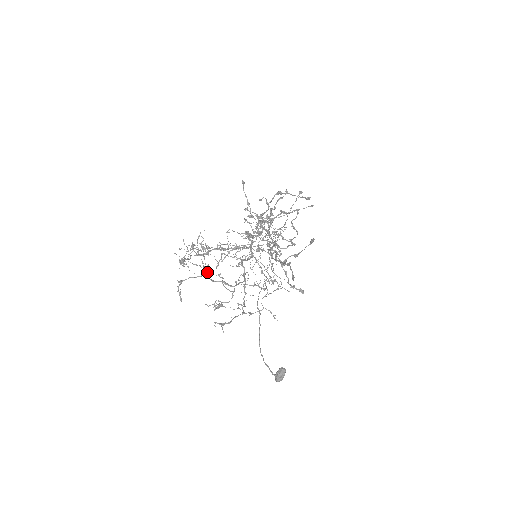
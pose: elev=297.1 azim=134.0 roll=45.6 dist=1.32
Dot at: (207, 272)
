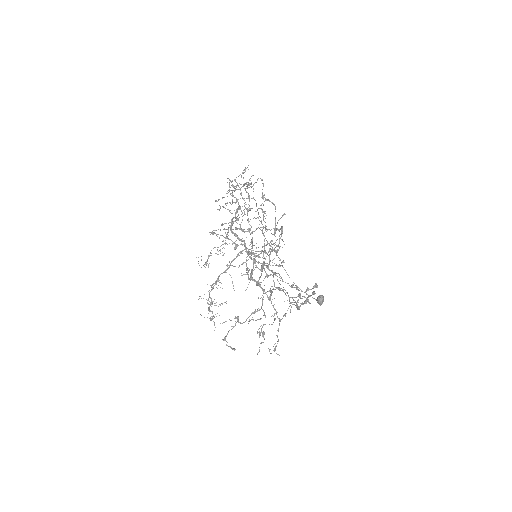
Dot at: (238, 321)
